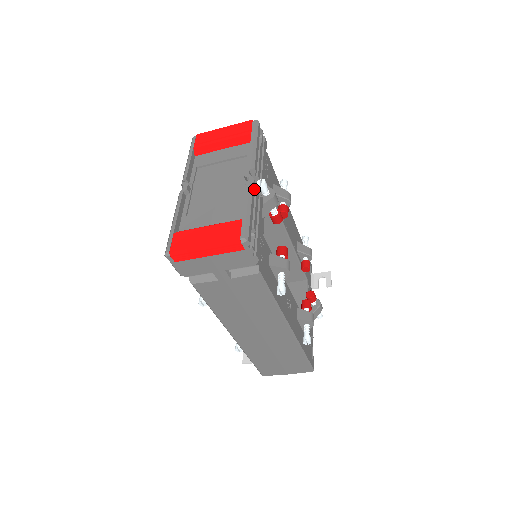
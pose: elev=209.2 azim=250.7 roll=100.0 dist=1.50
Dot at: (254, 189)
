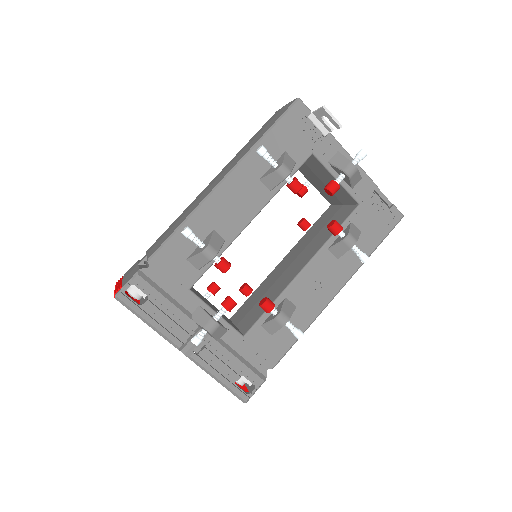
Dot at: (201, 360)
